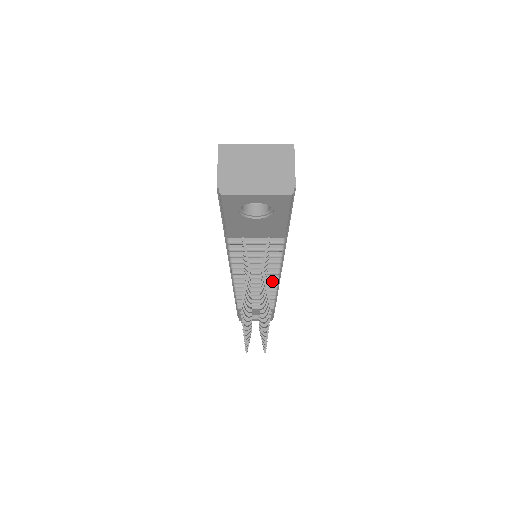
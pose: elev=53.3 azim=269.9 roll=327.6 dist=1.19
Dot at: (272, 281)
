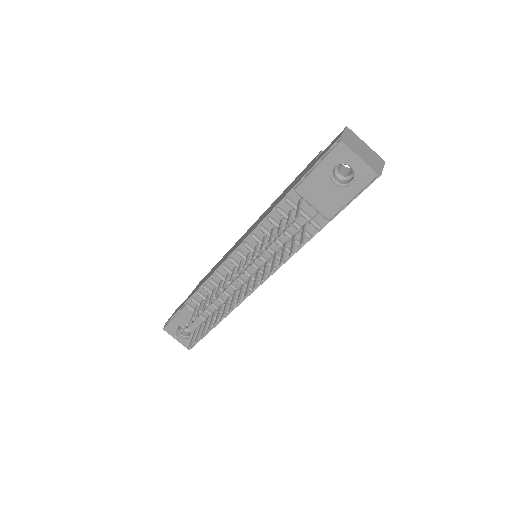
Dot at: occluded
